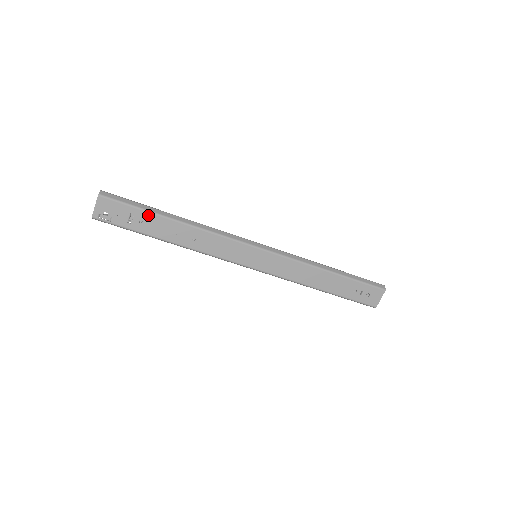
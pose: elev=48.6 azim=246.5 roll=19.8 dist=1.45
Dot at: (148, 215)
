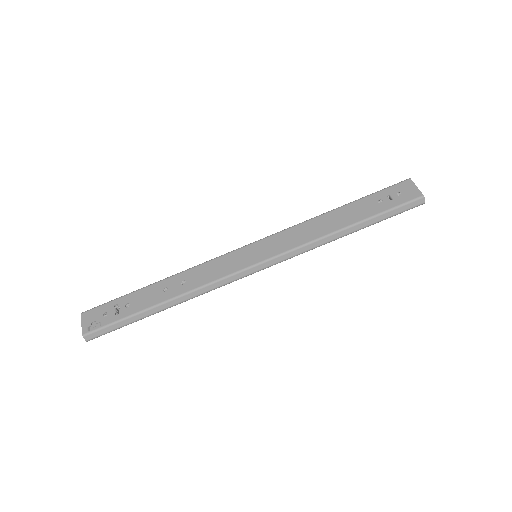
Dot at: (131, 296)
